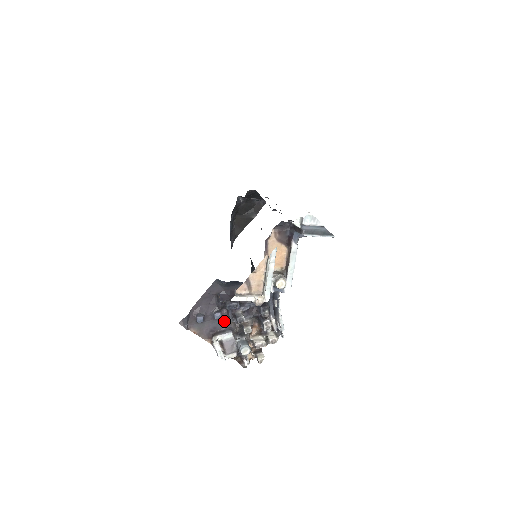
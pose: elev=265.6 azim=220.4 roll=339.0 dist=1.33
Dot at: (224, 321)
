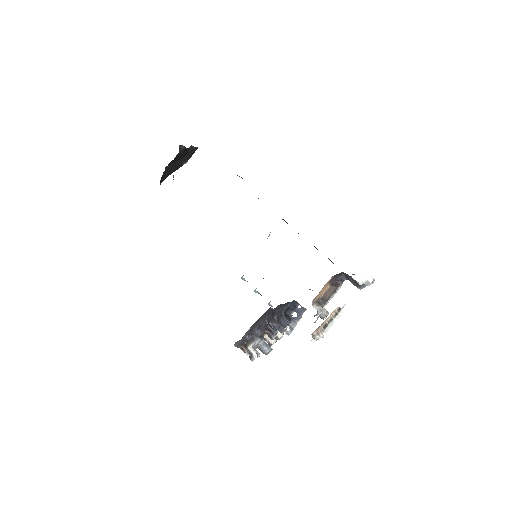
Dot at: occluded
